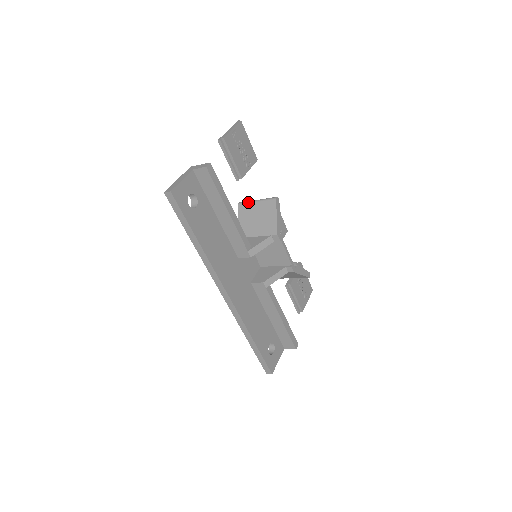
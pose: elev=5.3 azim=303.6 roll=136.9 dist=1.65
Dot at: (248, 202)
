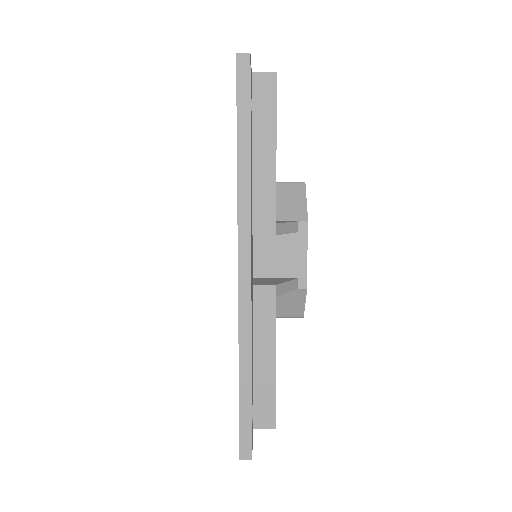
Dot at: occluded
